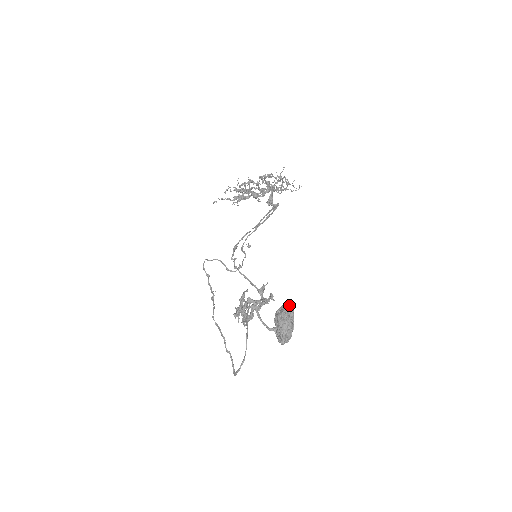
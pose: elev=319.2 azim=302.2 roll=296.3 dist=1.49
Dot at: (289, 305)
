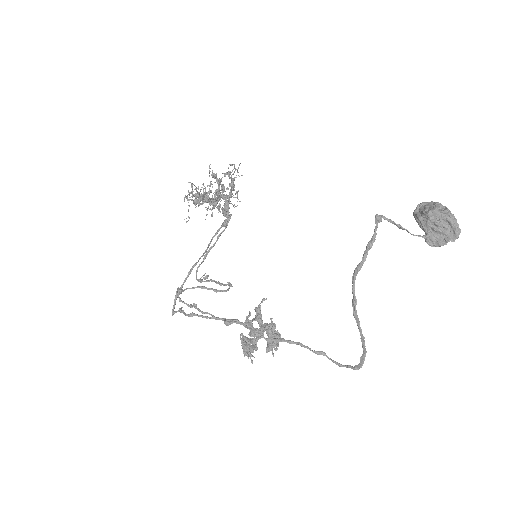
Dot at: occluded
